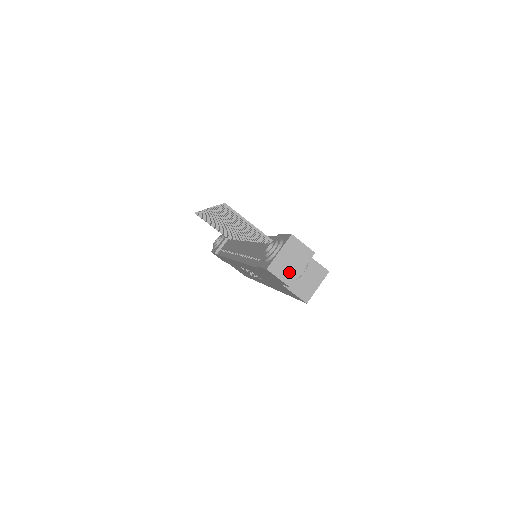
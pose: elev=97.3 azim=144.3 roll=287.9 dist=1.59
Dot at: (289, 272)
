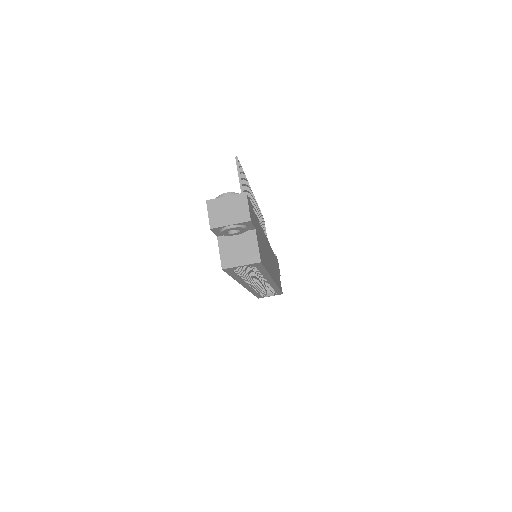
Dot at: (219, 217)
